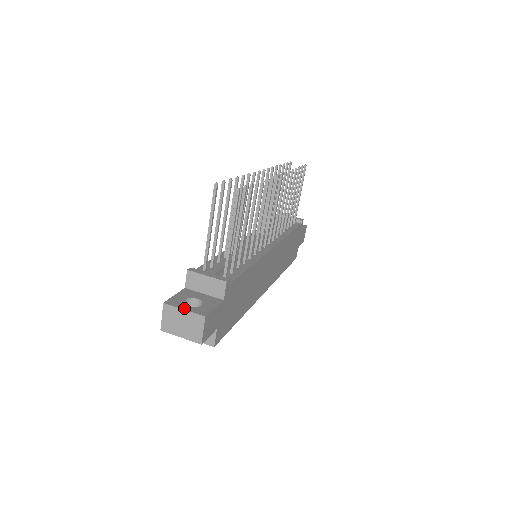
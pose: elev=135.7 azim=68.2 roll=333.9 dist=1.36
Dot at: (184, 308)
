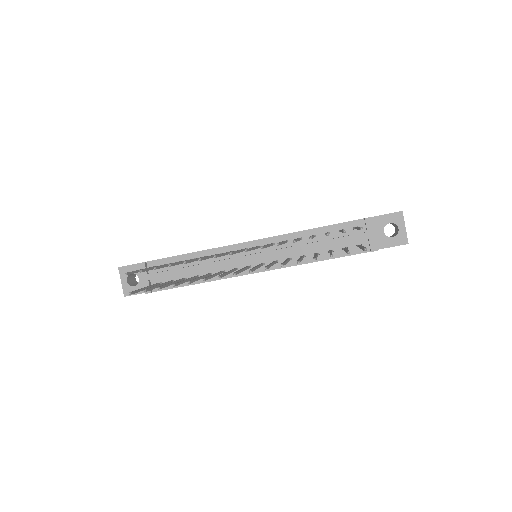
Dot at: (122, 281)
